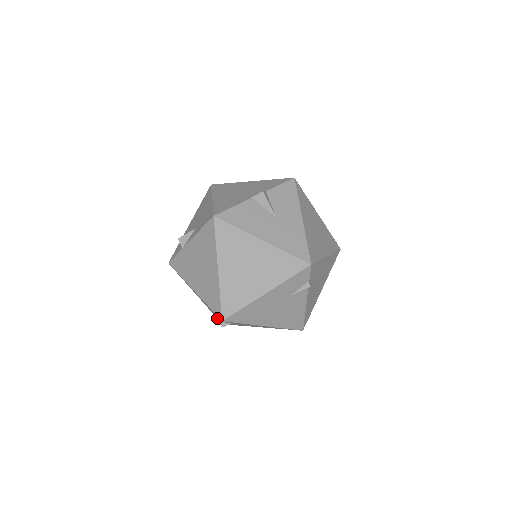
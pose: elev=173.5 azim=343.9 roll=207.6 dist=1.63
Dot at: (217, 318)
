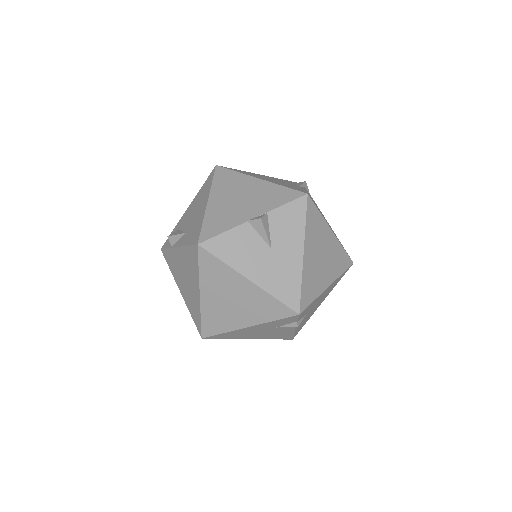
Dot at: occluded
